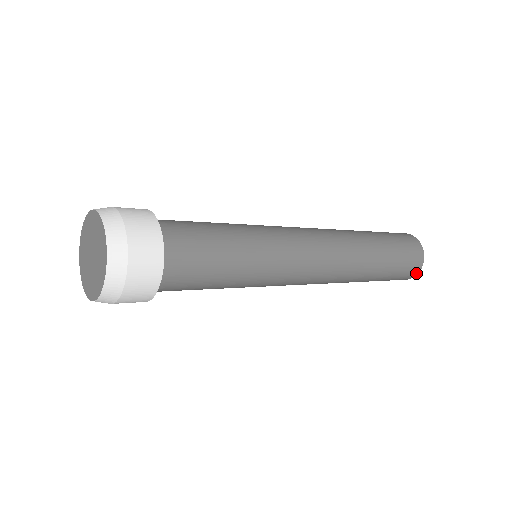
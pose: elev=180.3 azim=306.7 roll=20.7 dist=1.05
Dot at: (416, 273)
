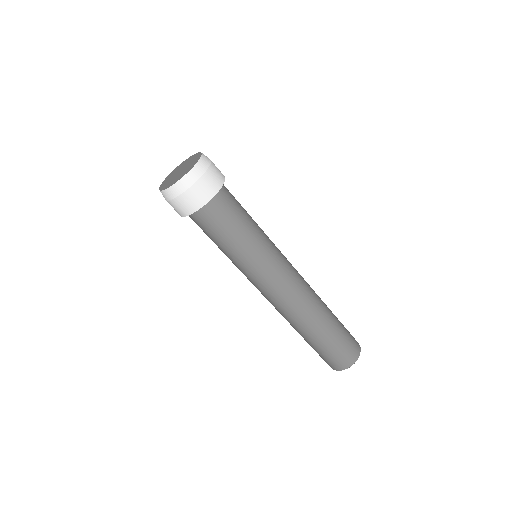
Dot at: (353, 362)
